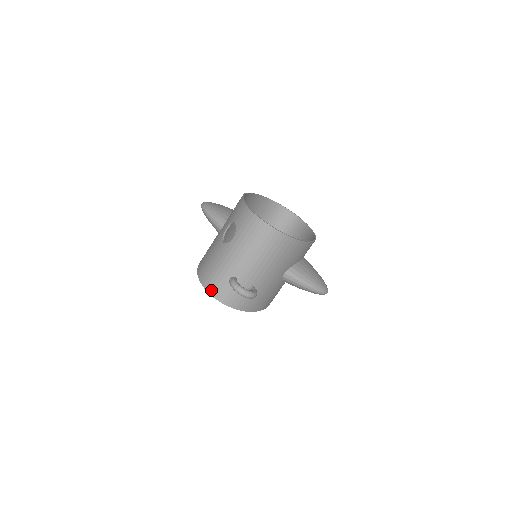
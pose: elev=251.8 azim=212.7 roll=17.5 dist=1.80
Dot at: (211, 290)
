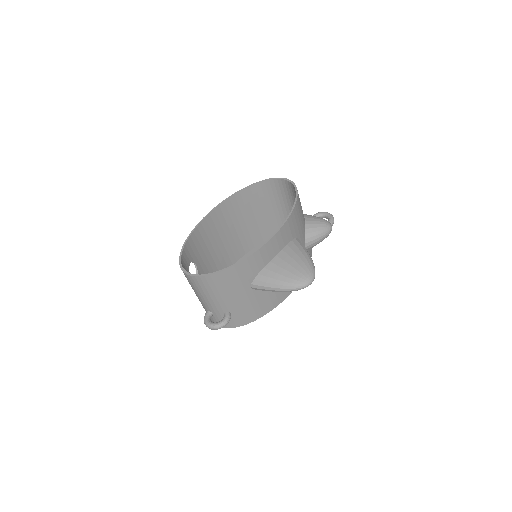
Dot at: occluded
